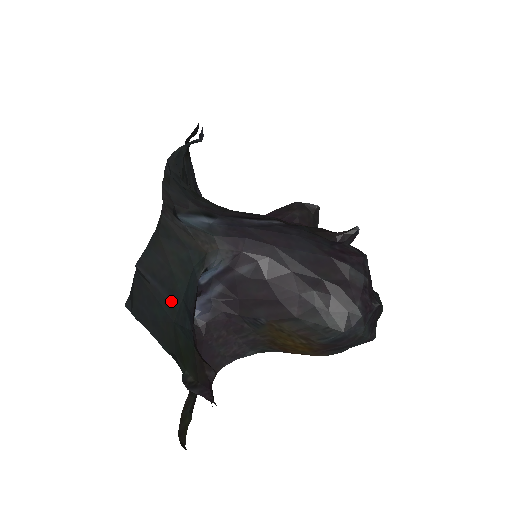
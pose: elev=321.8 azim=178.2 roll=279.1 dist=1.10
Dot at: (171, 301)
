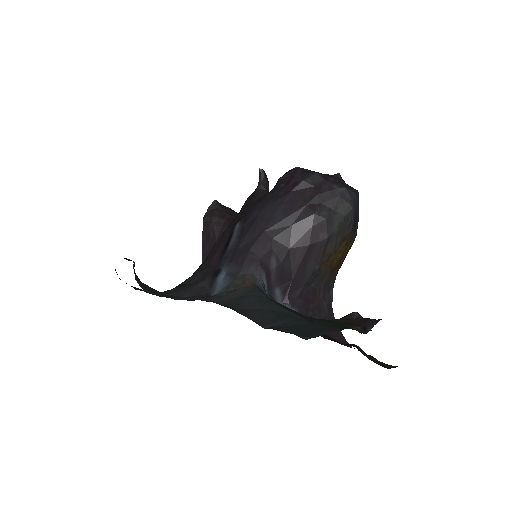
Dot at: (294, 319)
